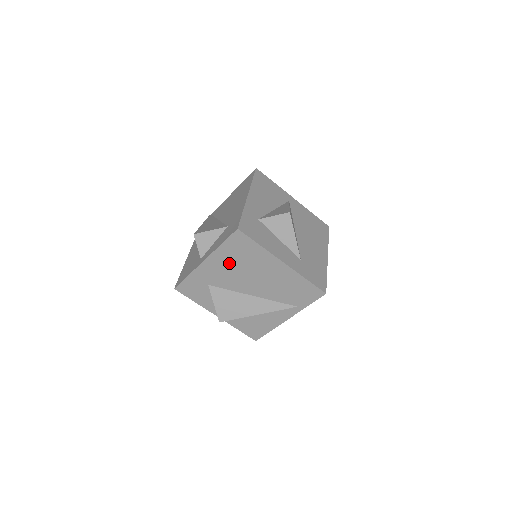
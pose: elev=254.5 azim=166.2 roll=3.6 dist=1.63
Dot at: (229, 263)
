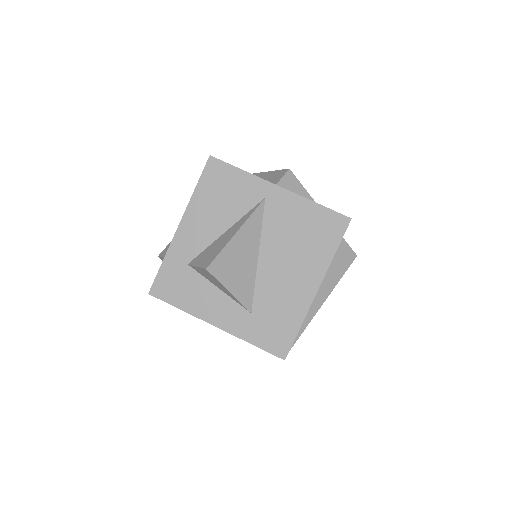
Dot at: occluded
